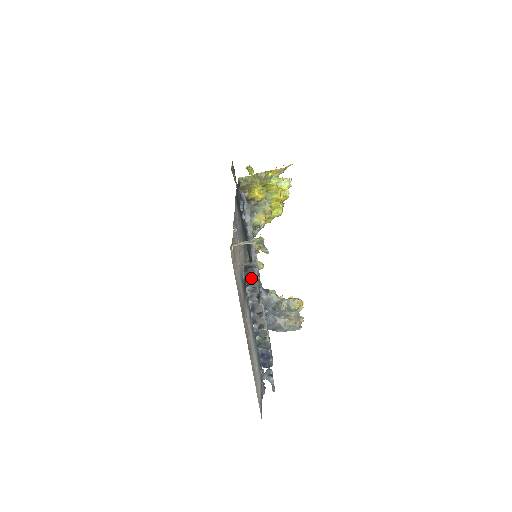
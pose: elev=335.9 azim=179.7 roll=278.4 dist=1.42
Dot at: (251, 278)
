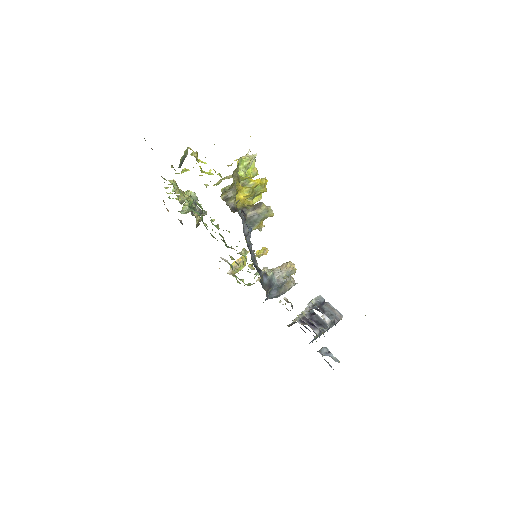
Dot at: (339, 319)
